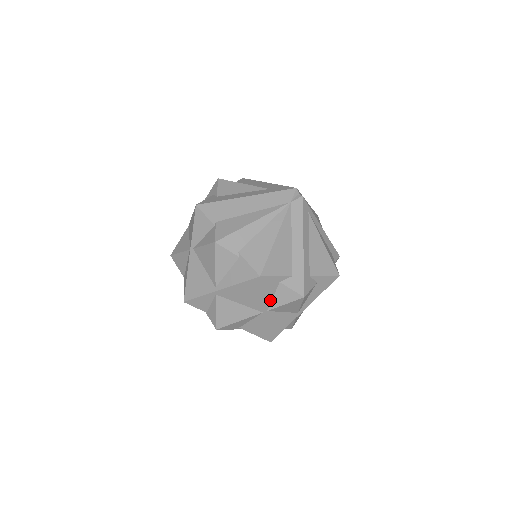
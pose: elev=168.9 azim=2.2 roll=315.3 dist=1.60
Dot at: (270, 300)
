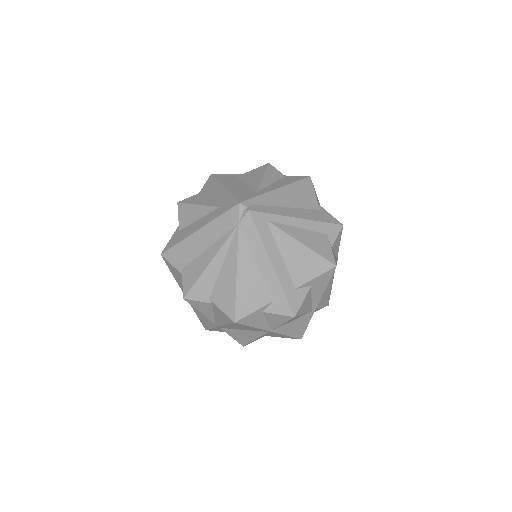
Dot at: (266, 324)
